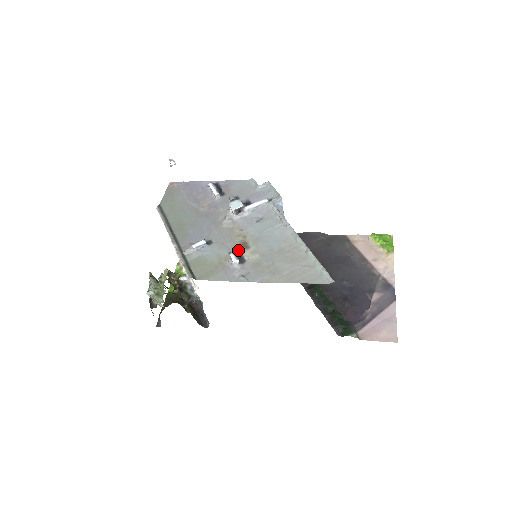
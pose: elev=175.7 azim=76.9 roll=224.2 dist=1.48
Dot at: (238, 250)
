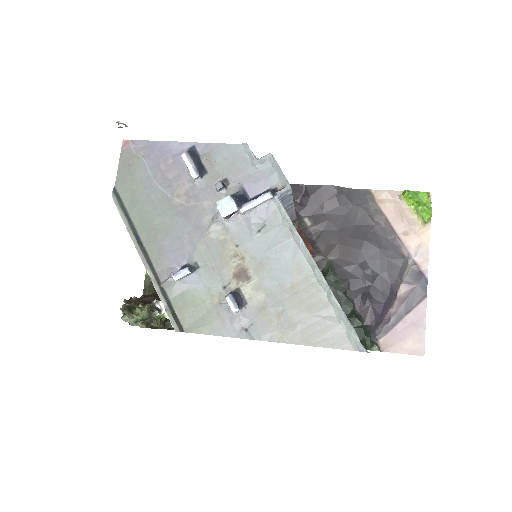
Dot at: (235, 283)
